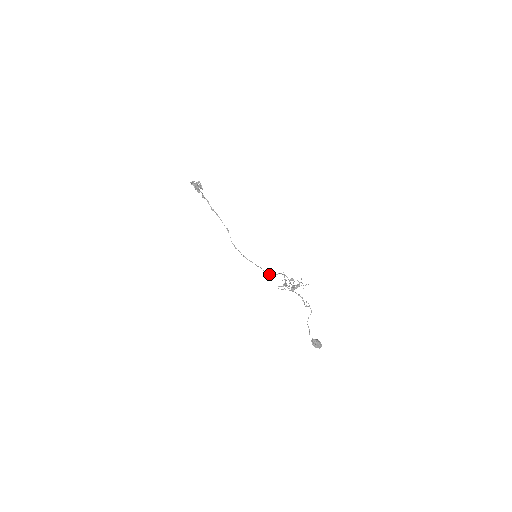
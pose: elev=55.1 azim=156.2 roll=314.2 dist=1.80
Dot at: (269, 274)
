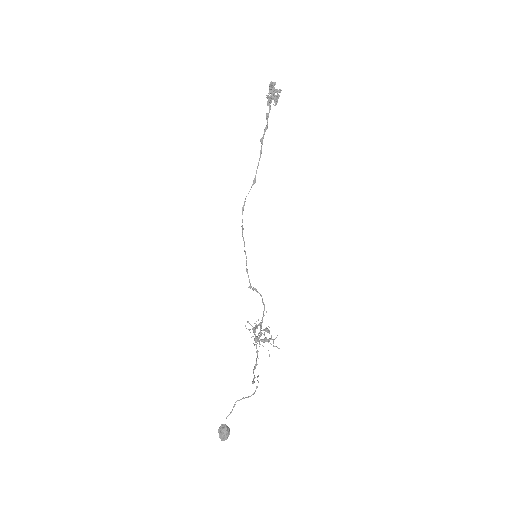
Dot at: occluded
